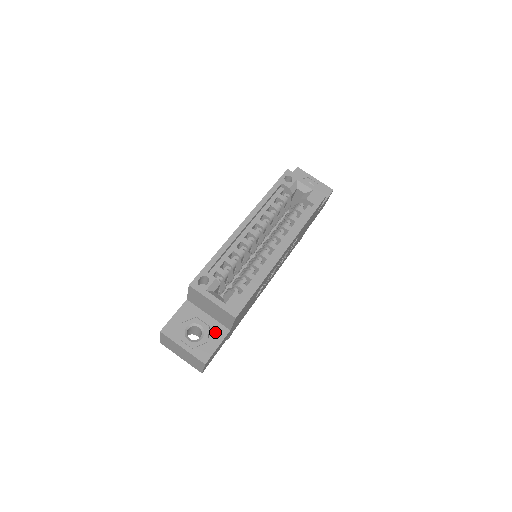
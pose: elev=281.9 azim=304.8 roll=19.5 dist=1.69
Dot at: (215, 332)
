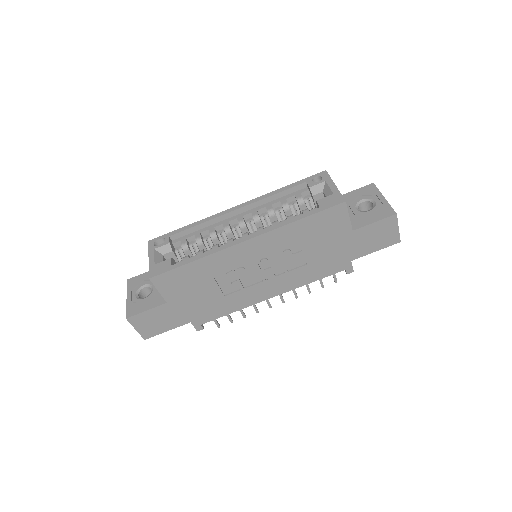
Dot at: (156, 298)
